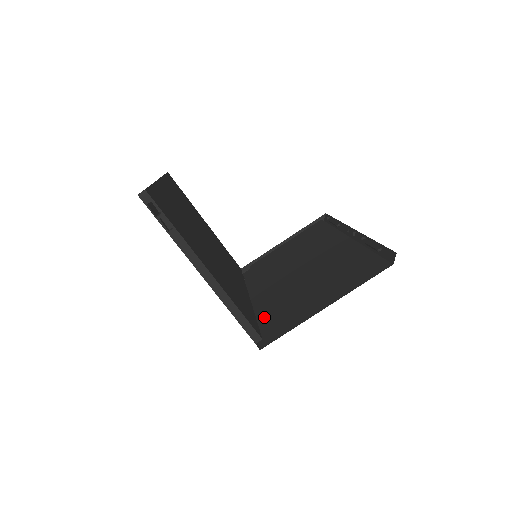
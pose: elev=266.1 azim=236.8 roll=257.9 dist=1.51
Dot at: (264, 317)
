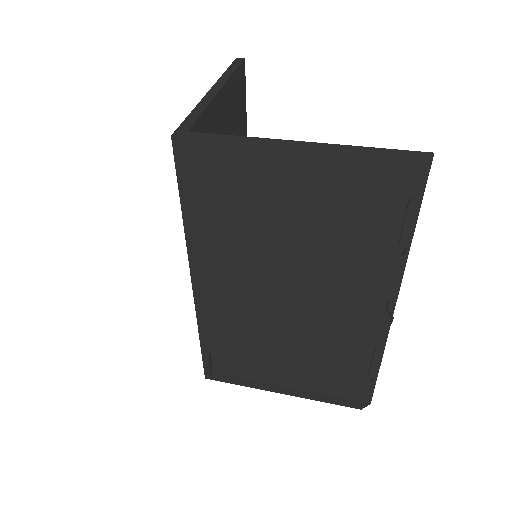
Dot at: occluded
